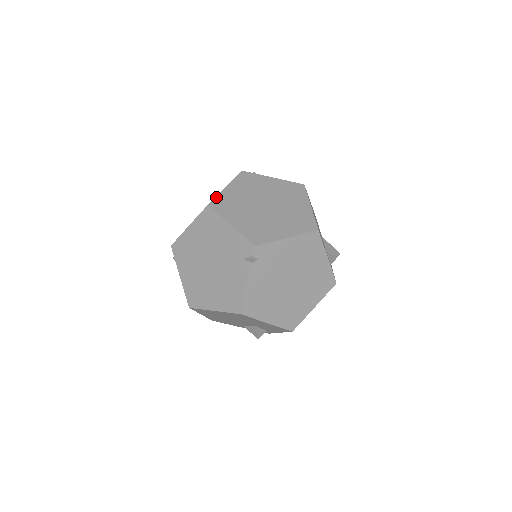
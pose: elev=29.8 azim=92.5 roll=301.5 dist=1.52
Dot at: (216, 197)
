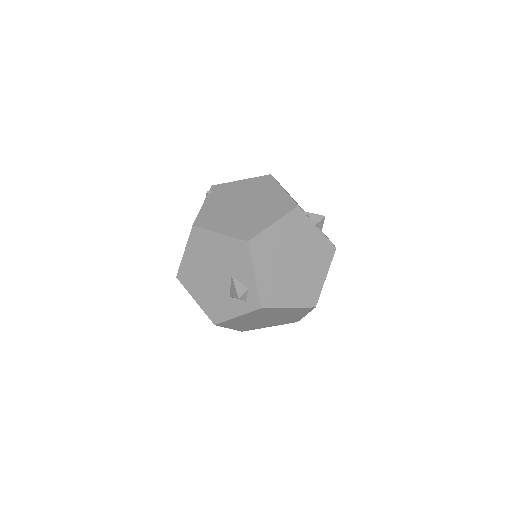
Dot at: occluded
